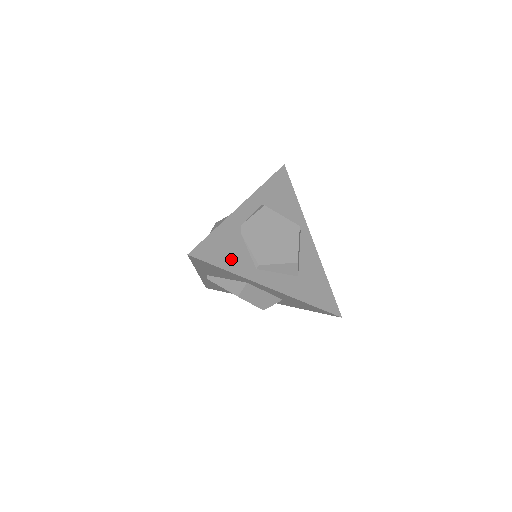
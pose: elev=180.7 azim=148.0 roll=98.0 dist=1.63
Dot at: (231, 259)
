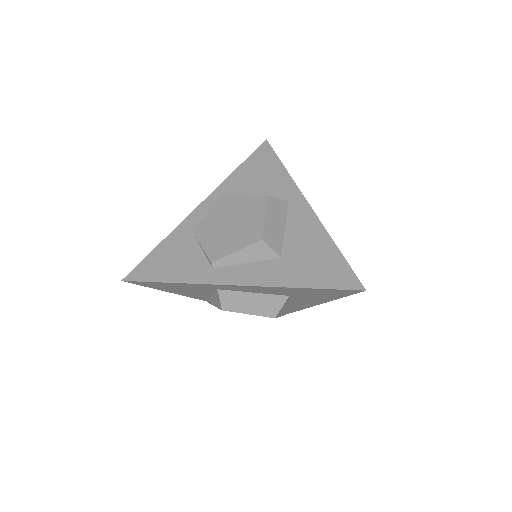
Dot at: (177, 268)
